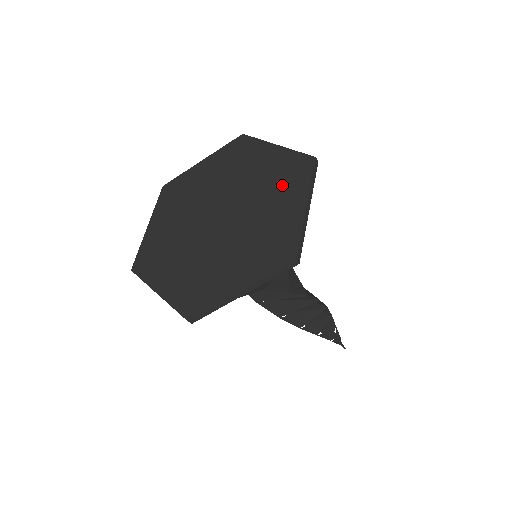
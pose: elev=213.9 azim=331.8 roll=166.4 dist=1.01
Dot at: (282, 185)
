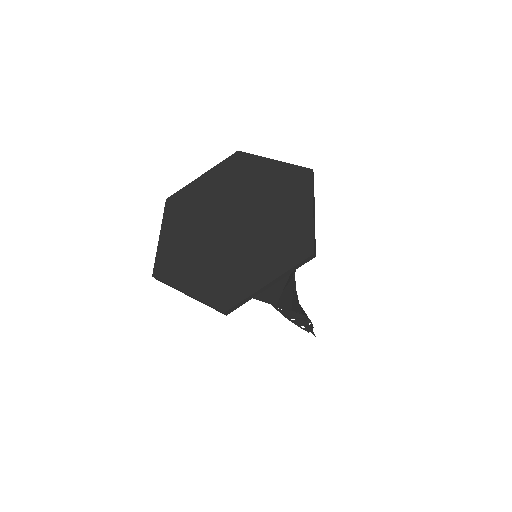
Dot at: (278, 249)
